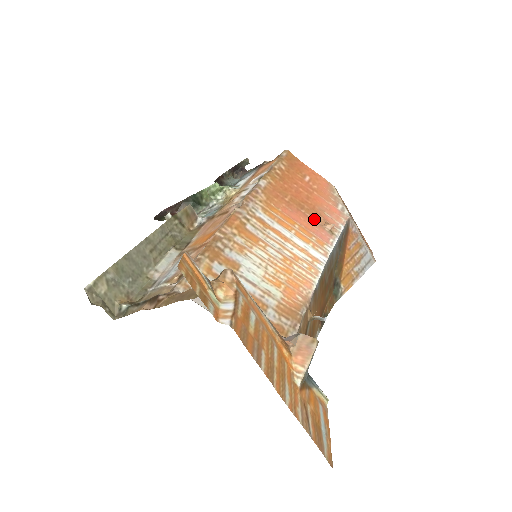
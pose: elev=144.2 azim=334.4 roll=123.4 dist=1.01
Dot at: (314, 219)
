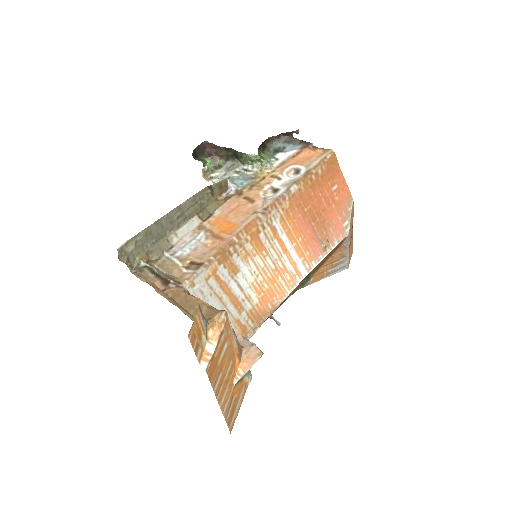
Dot at: (318, 233)
